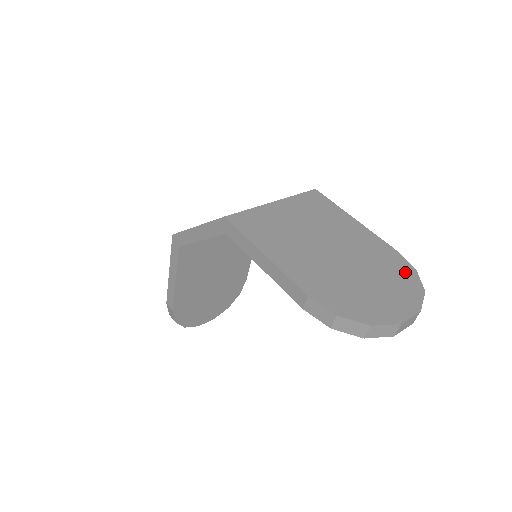
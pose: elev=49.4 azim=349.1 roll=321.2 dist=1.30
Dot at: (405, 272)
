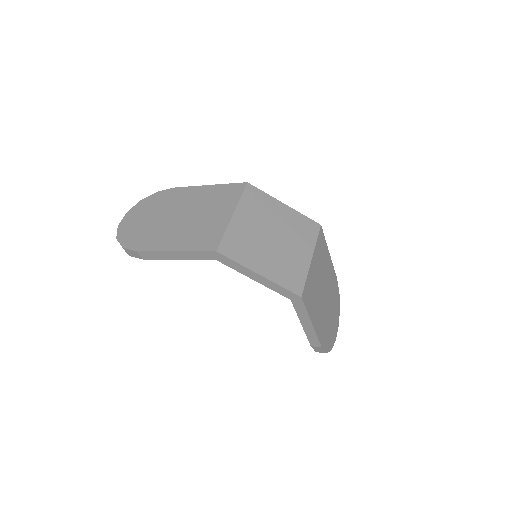
Dot at: (338, 296)
